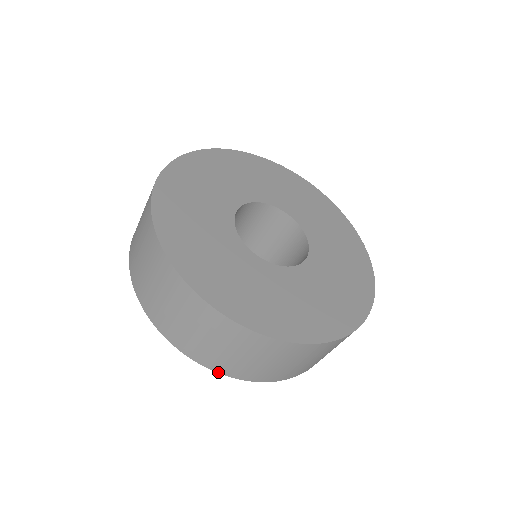
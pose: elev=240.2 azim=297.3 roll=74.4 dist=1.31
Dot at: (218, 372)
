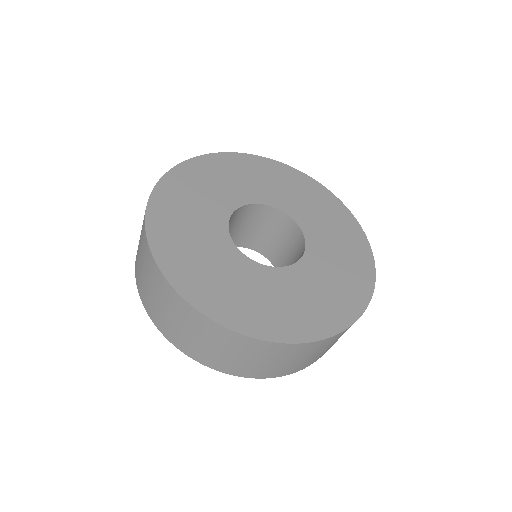
Dot at: (173, 344)
